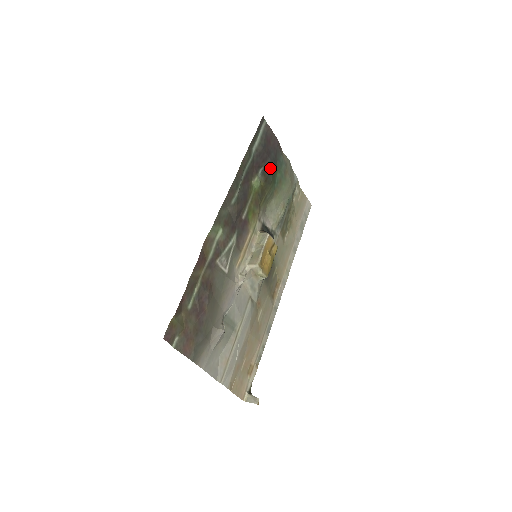
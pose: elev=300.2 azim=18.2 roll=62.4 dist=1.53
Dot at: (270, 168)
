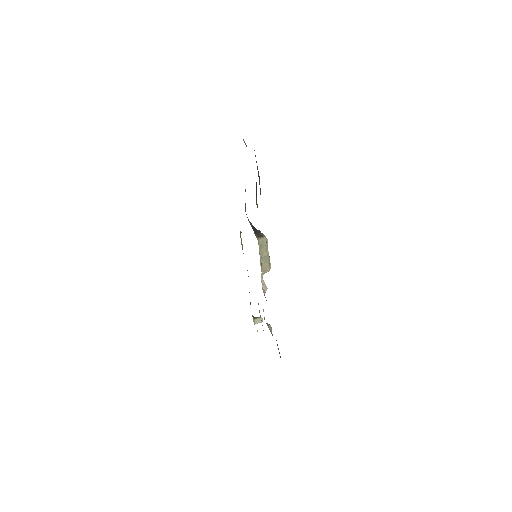
Dot at: (256, 183)
